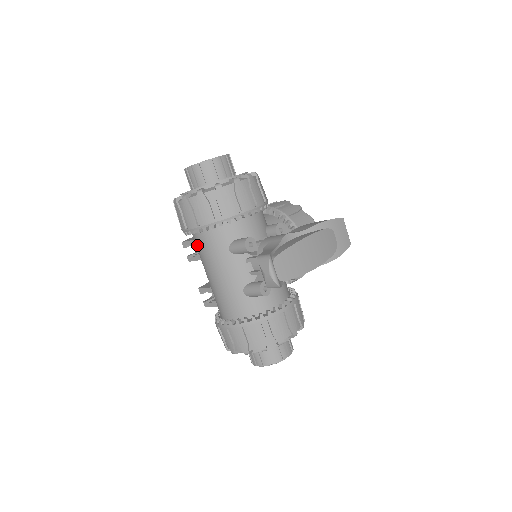
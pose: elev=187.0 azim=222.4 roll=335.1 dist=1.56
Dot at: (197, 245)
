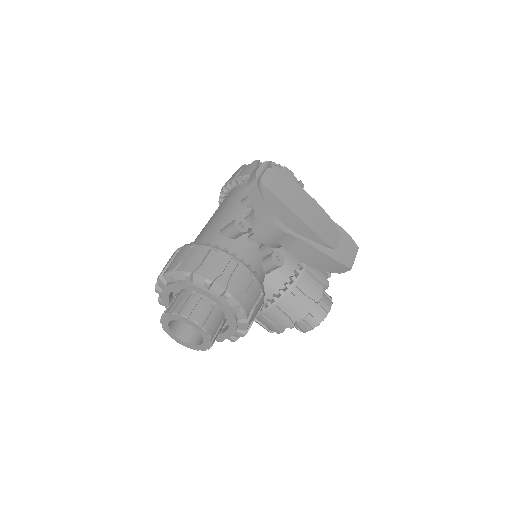
Dot at: occluded
